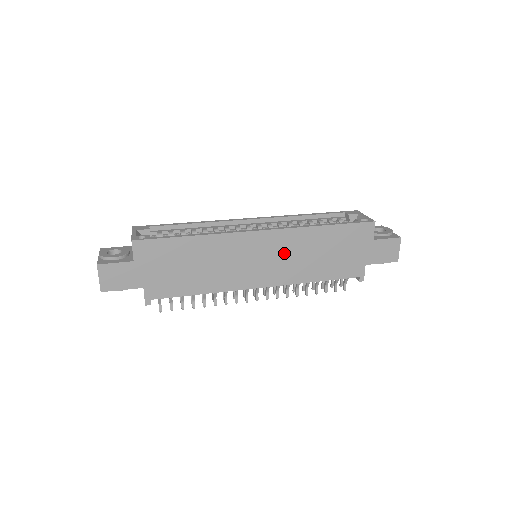
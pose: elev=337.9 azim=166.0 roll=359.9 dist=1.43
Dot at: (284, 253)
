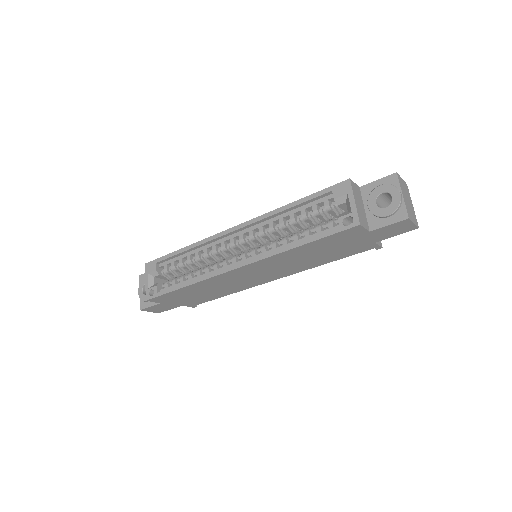
Dot at: (274, 267)
